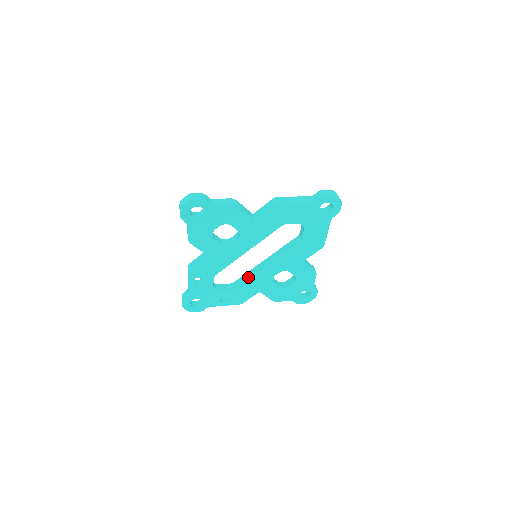
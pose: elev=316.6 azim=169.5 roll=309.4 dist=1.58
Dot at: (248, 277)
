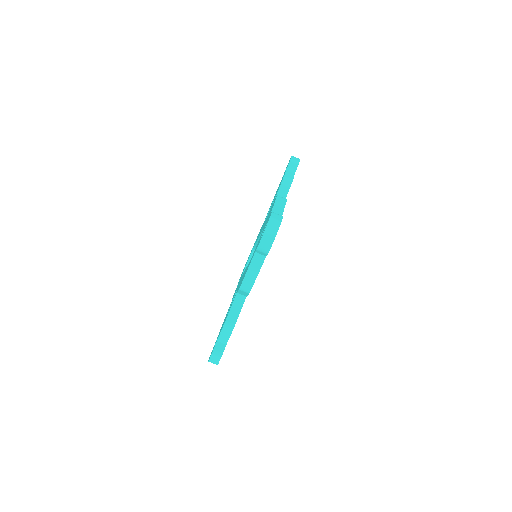
Dot at: occluded
